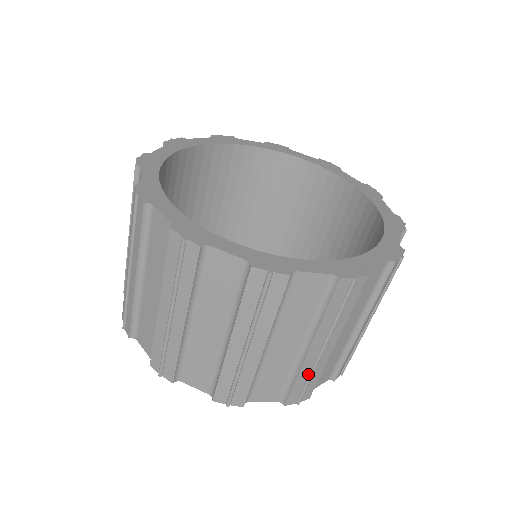
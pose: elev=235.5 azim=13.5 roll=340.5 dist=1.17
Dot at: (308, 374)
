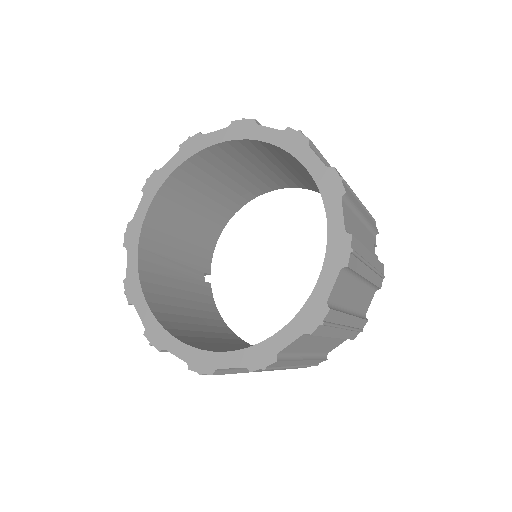
Dot at: (351, 331)
